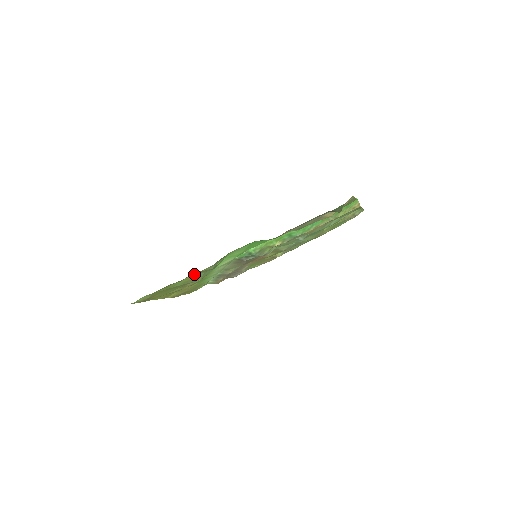
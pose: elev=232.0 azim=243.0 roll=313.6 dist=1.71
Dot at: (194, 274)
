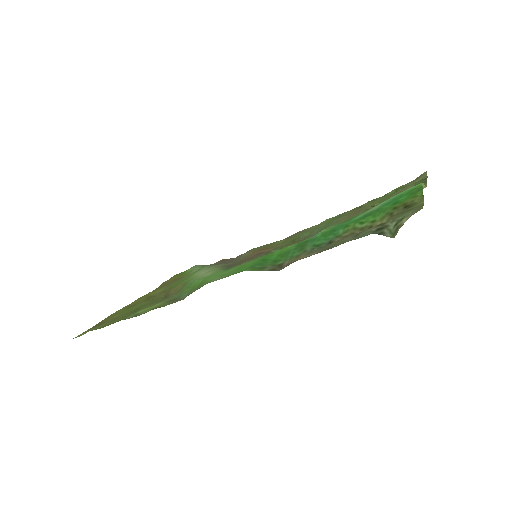
Dot at: (157, 306)
